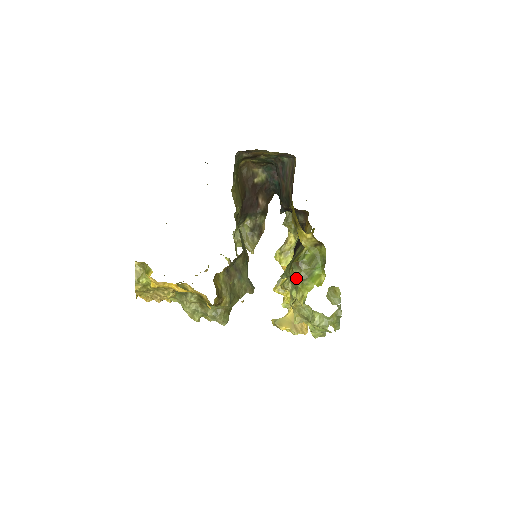
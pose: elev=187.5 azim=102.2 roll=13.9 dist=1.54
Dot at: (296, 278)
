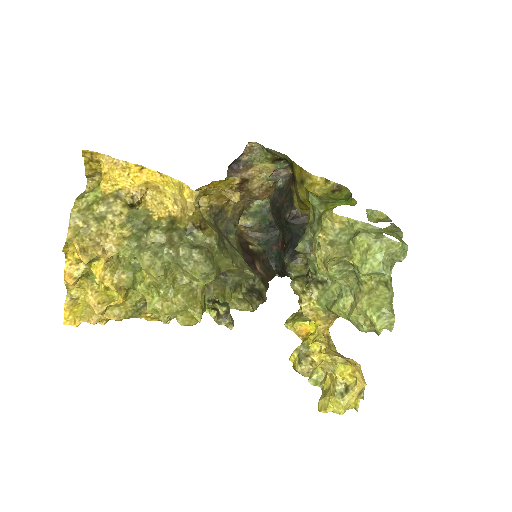
Dot at: (315, 205)
